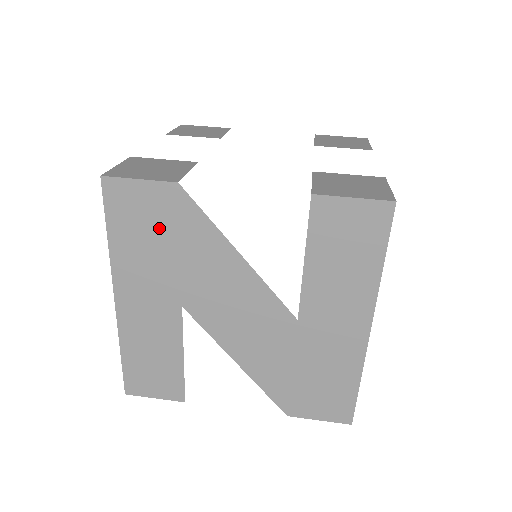
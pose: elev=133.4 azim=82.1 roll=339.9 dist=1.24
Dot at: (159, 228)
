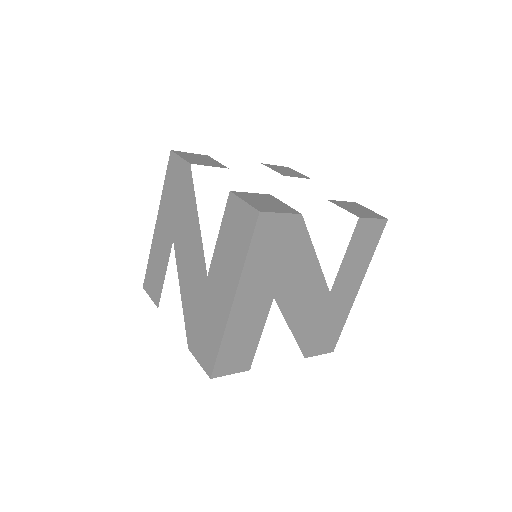
Dot at: (179, 188)
